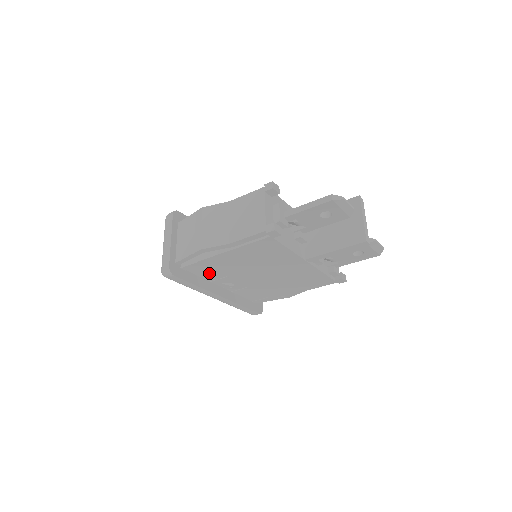
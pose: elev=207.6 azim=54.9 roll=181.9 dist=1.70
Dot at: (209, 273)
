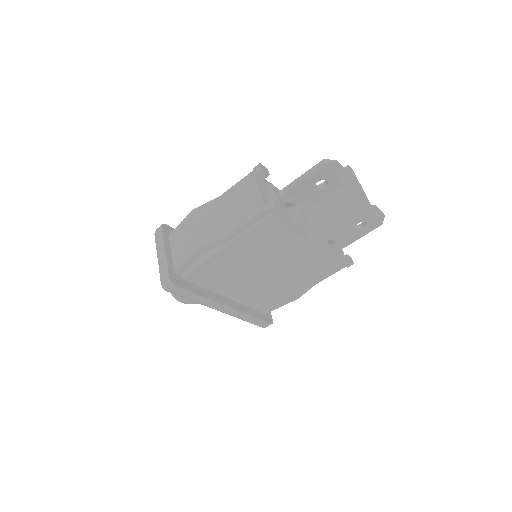
Dot at: (212, 280)
